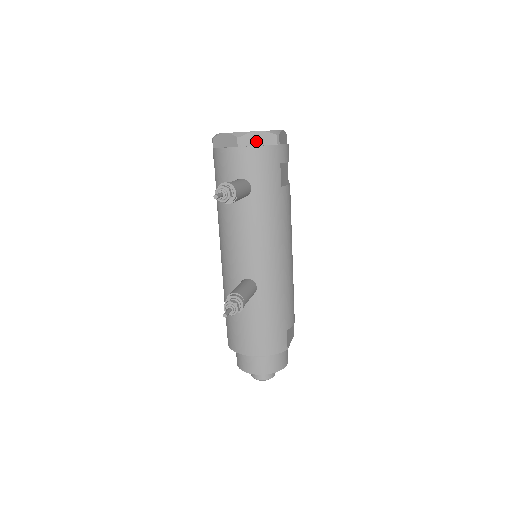
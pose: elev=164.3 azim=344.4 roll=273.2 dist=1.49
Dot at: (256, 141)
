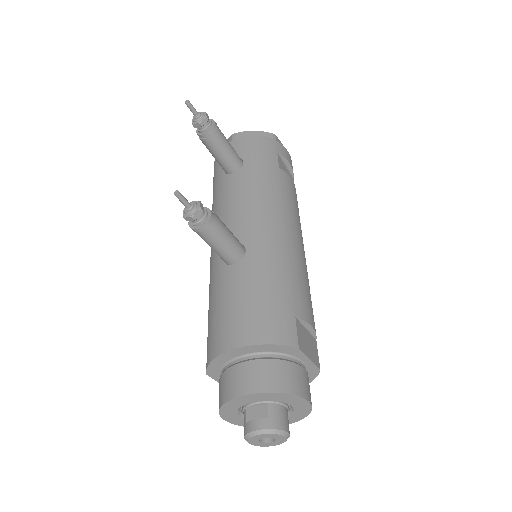
Dot at: occluded
